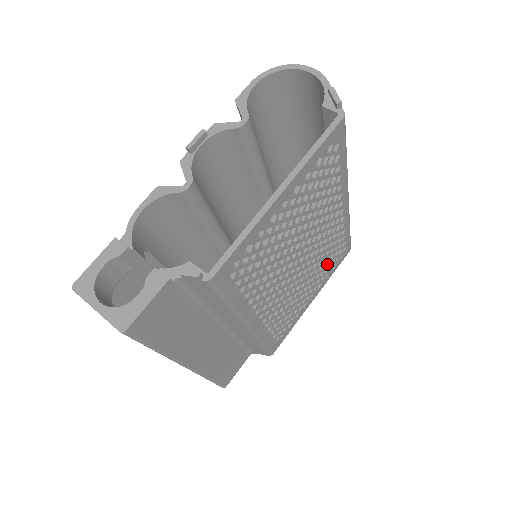
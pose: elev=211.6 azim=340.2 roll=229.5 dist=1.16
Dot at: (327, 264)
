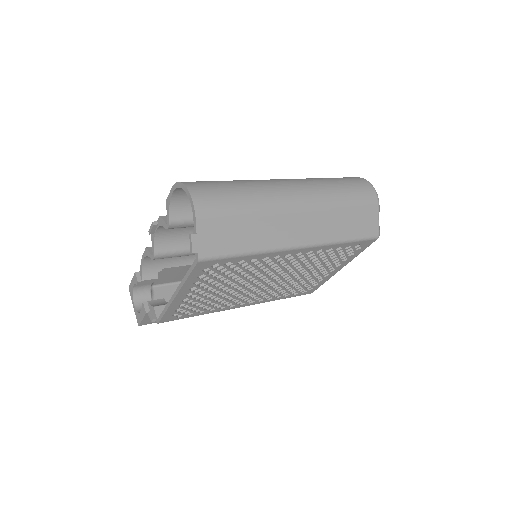
Dot at: (331, 260)
